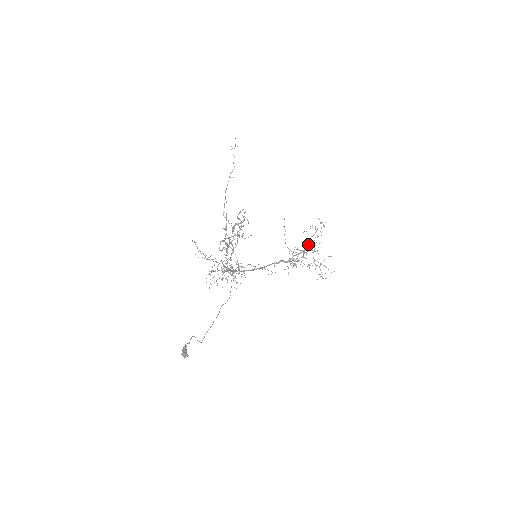
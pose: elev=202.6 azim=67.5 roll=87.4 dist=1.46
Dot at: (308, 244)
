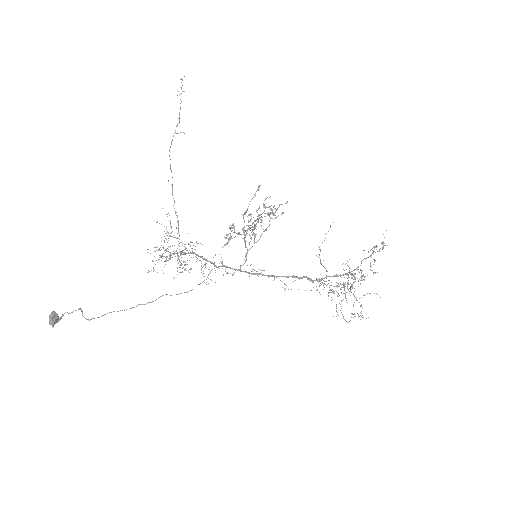
Dot at: occluded
